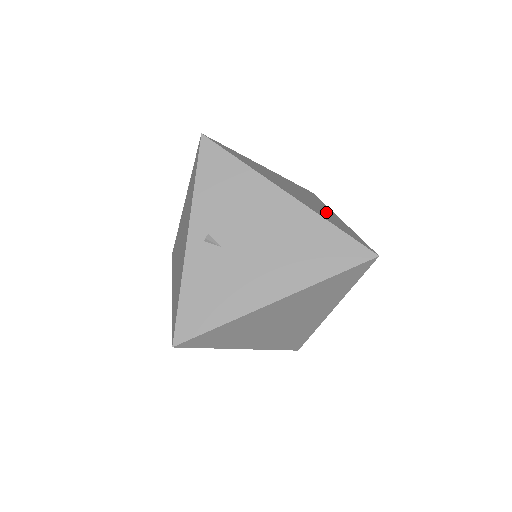
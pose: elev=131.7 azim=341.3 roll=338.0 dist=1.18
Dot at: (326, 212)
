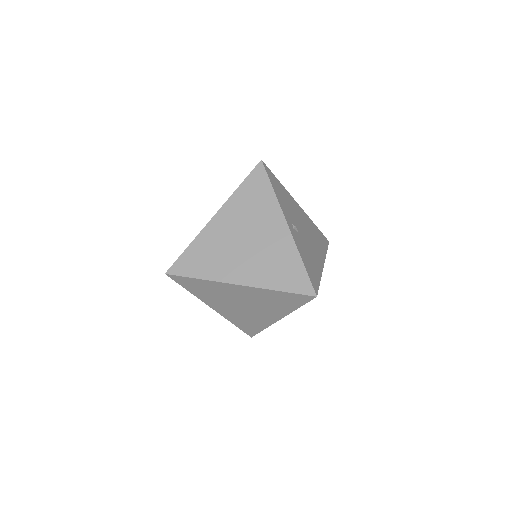
Dot at: occluded
